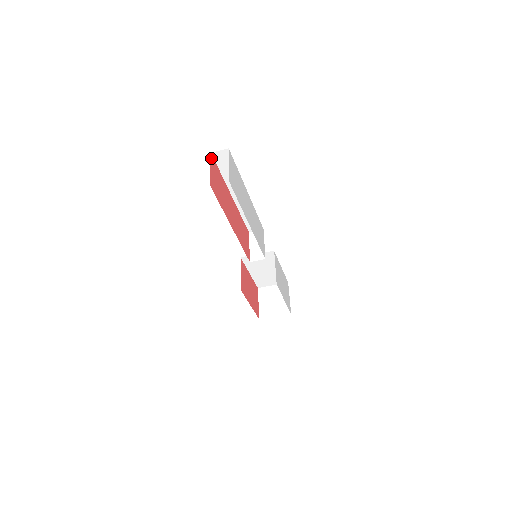
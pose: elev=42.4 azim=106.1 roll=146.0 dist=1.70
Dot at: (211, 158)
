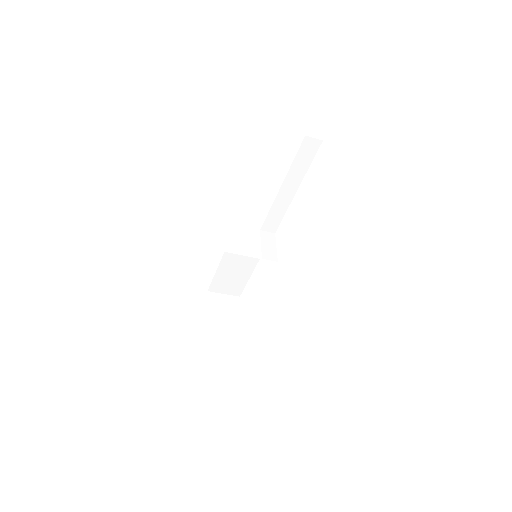
Dot at: occluded
